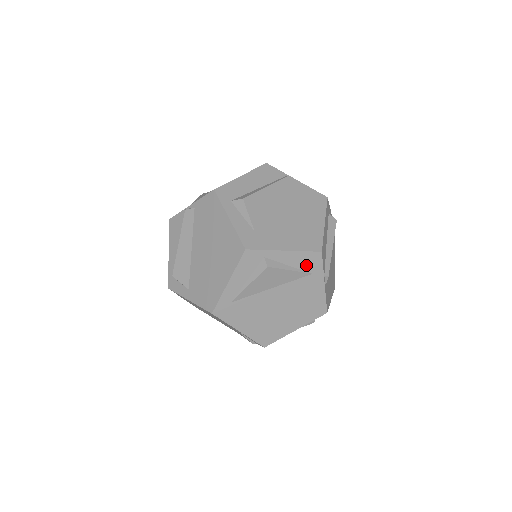
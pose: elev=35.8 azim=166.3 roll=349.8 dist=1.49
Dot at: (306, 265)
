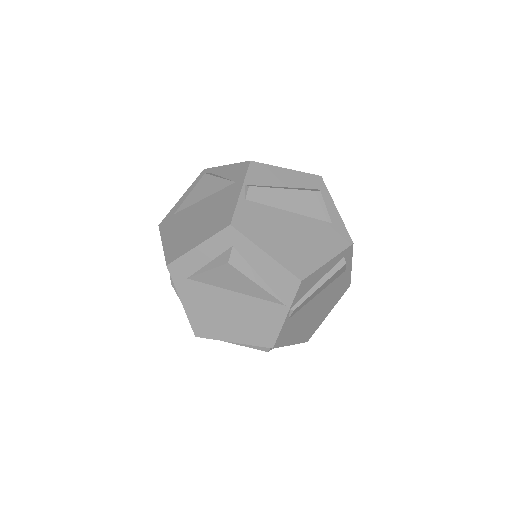
Dot at: (235, 175)
